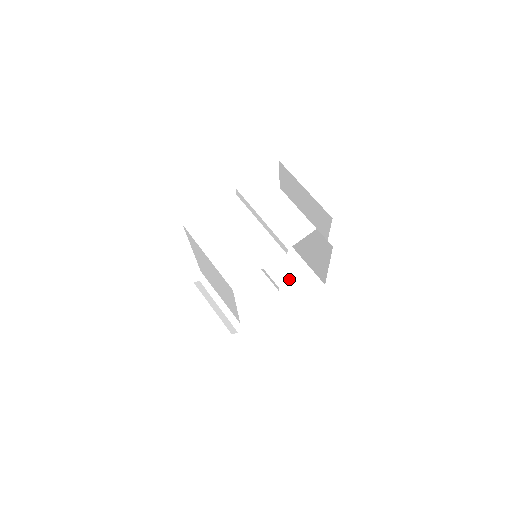
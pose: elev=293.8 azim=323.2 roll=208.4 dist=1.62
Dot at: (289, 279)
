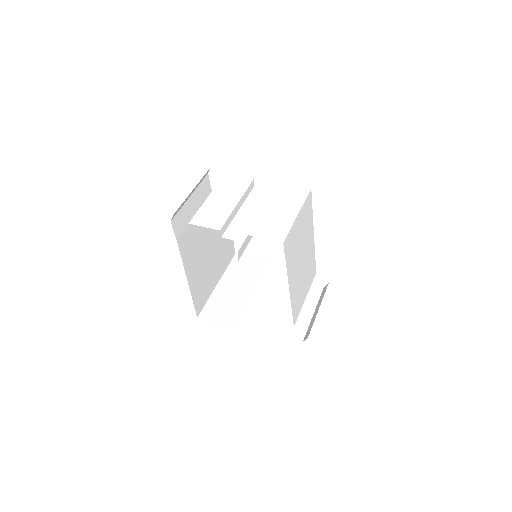
Dot at: (272, 313)
